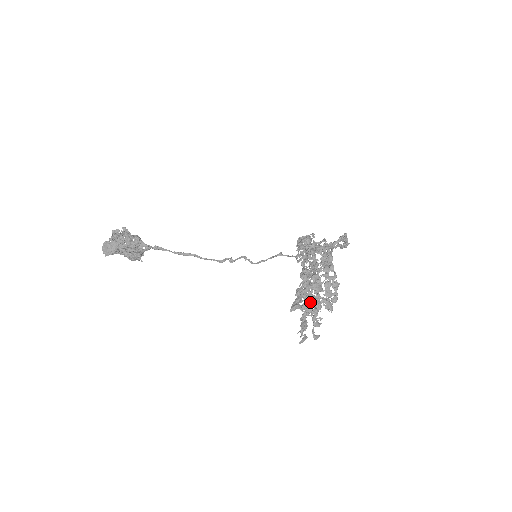
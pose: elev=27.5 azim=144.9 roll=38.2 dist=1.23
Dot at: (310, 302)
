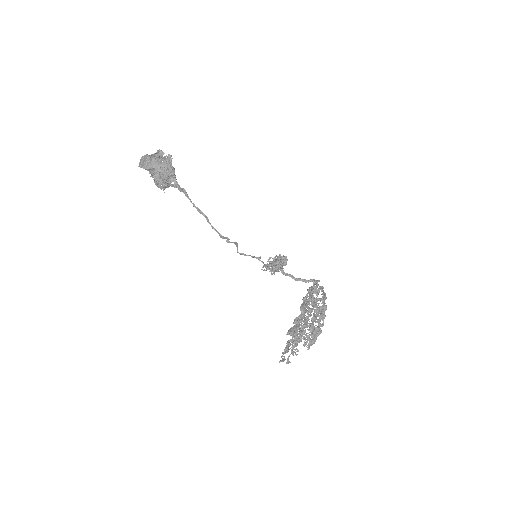
Dot at: (303, 336)
